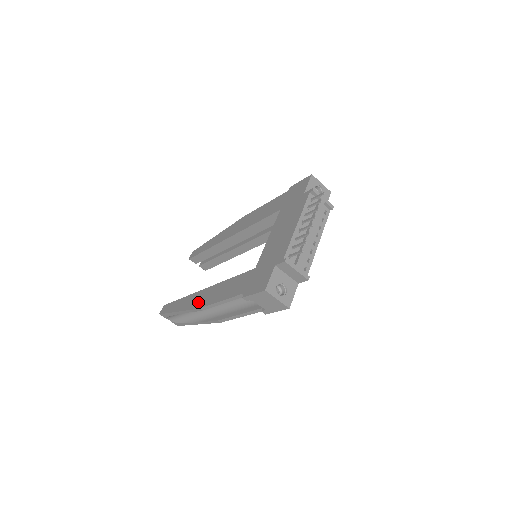
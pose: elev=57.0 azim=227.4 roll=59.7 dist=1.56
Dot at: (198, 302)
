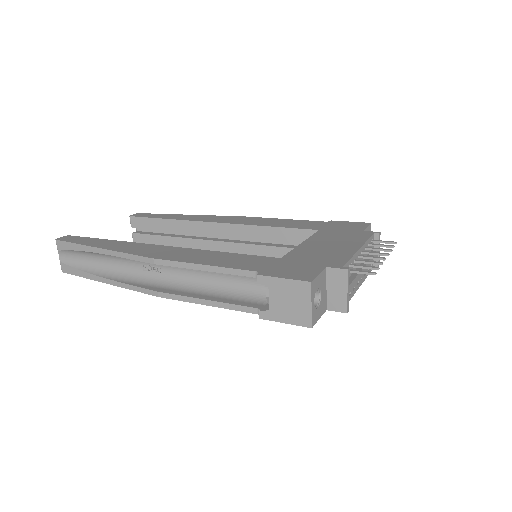
Dot at: (151, 252)
